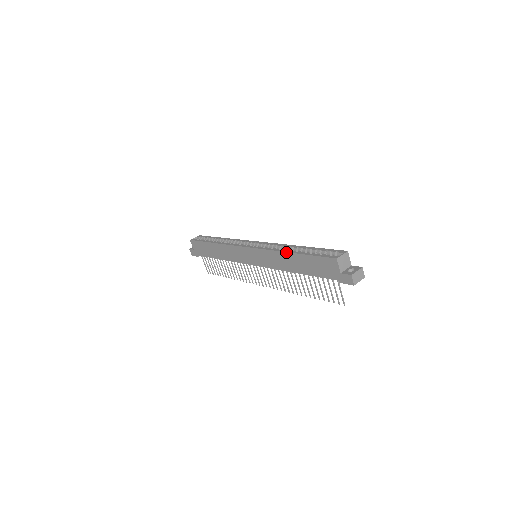
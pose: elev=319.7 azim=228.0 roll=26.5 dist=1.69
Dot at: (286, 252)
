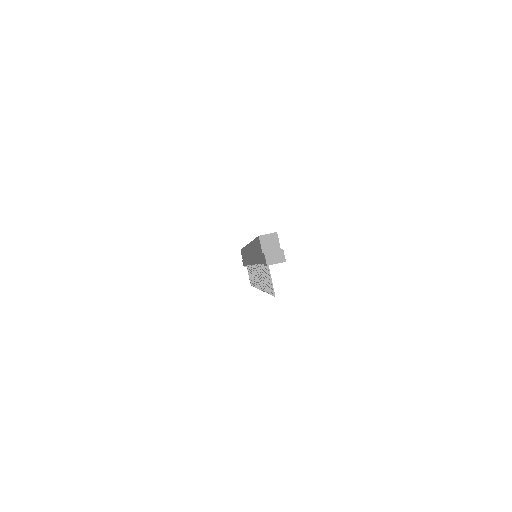
Dot at: (252, 241)
